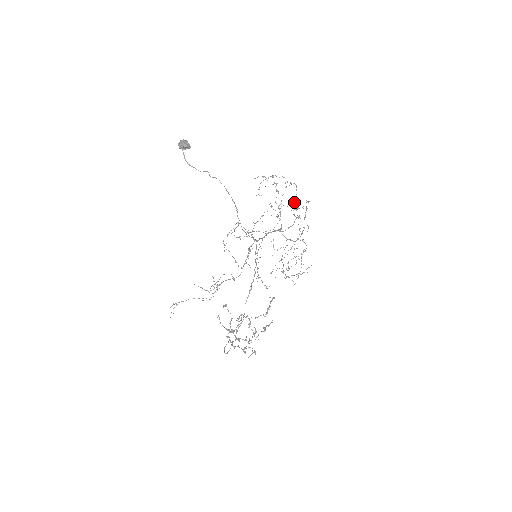
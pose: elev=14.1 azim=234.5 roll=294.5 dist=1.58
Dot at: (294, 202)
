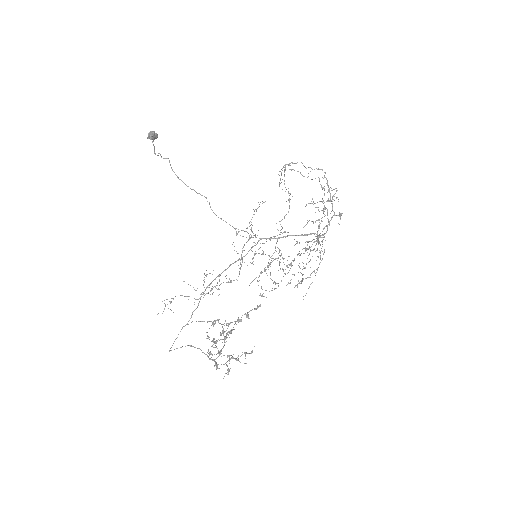
Dot at: (330, 195)
